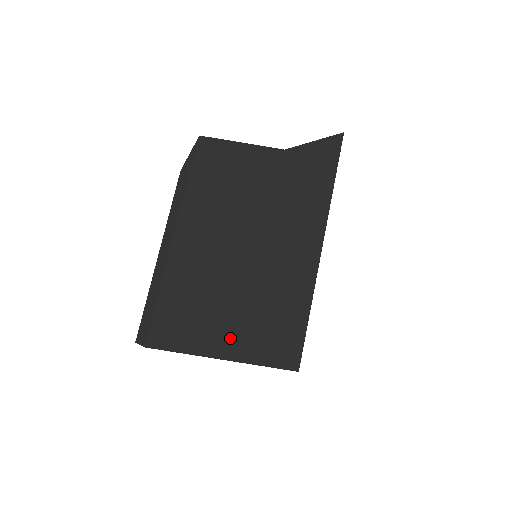
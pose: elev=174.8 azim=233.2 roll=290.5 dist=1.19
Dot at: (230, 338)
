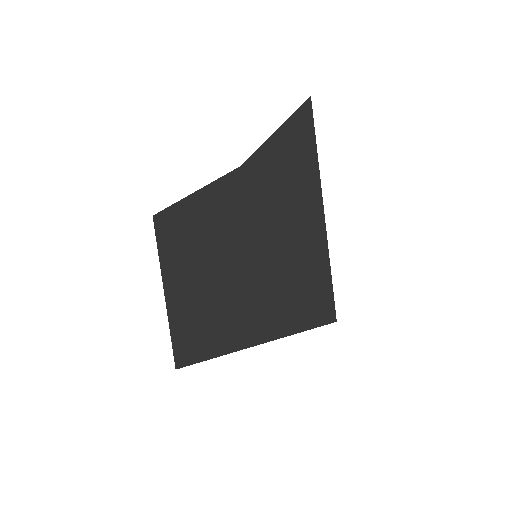
Dot at: (248, 331)
